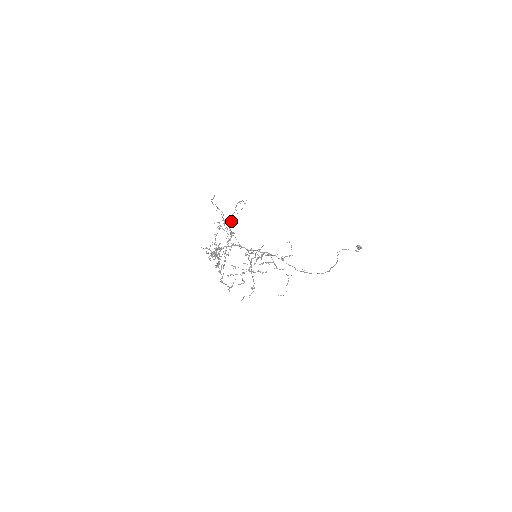
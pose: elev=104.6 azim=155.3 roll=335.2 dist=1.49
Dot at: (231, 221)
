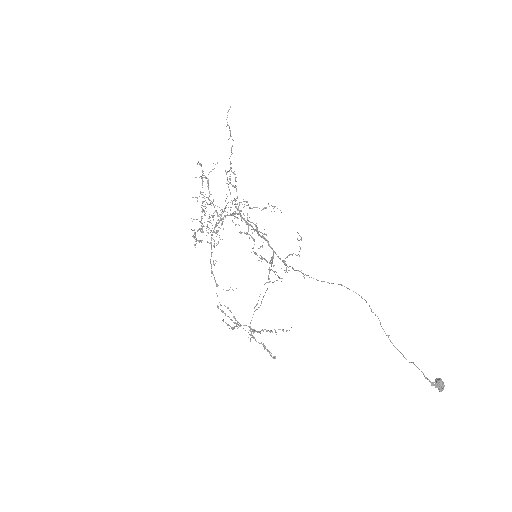
Dot at: occluded
